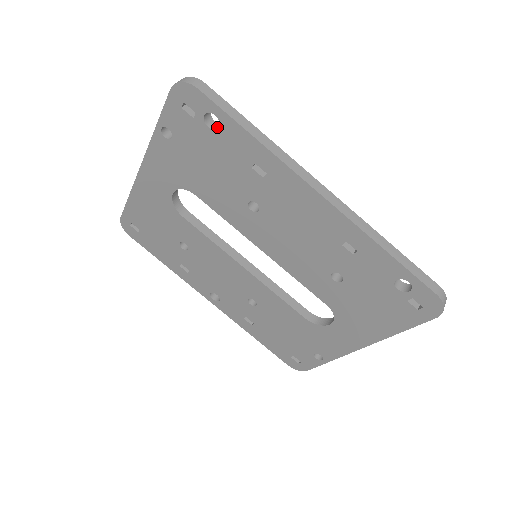
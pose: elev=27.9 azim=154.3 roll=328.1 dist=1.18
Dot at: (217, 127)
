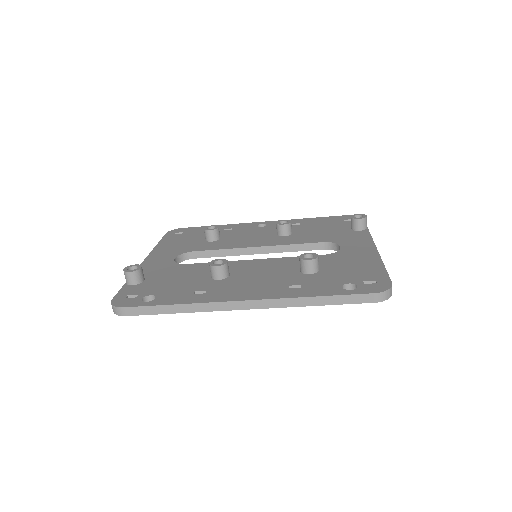
Dot at: occluded
